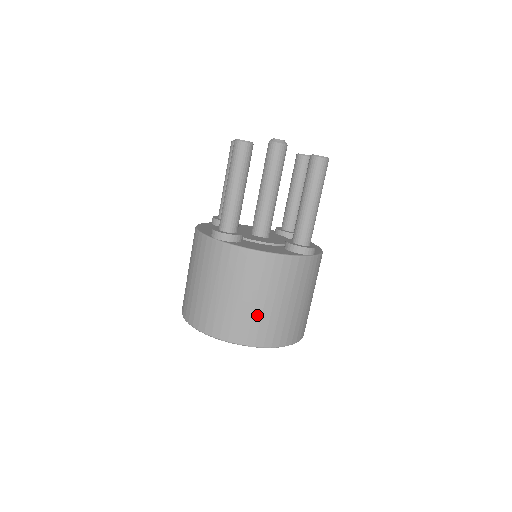
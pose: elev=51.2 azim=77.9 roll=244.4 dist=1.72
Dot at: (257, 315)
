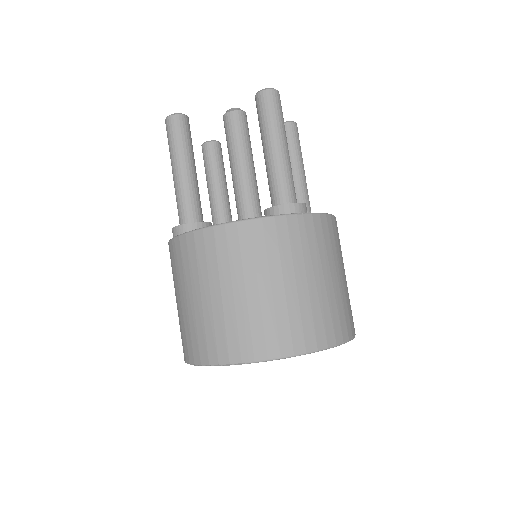
Dot at: (242, 313)
